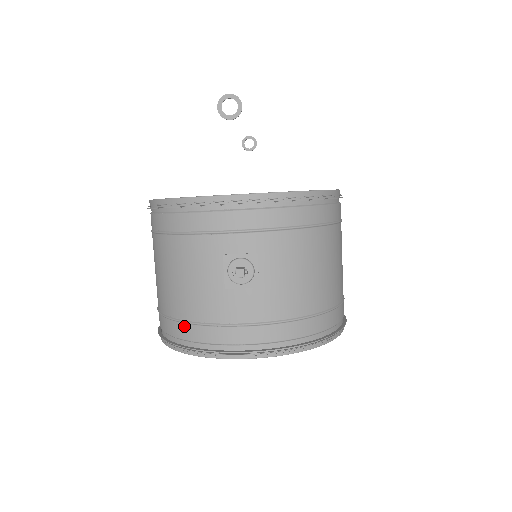
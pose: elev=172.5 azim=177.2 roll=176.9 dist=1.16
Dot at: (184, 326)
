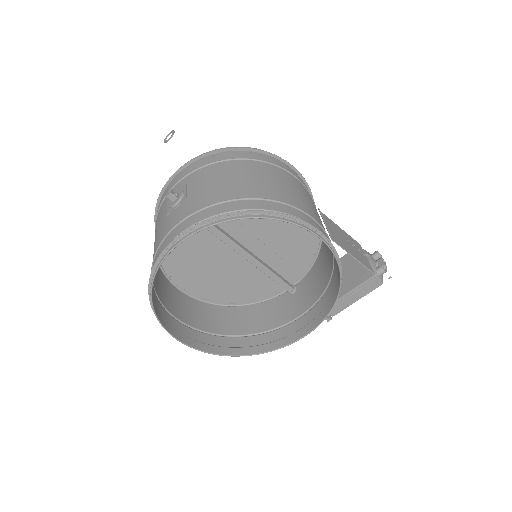
Dot at: occluded
